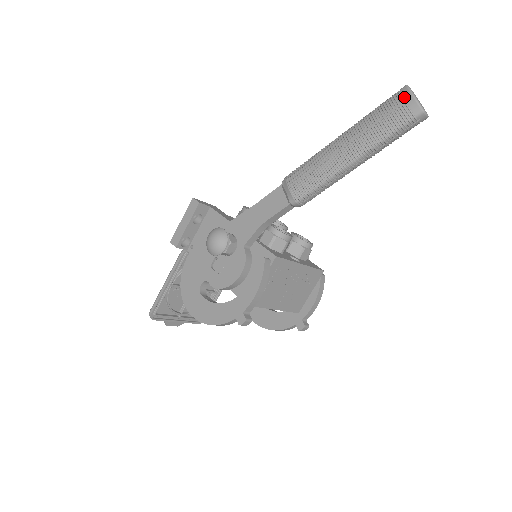
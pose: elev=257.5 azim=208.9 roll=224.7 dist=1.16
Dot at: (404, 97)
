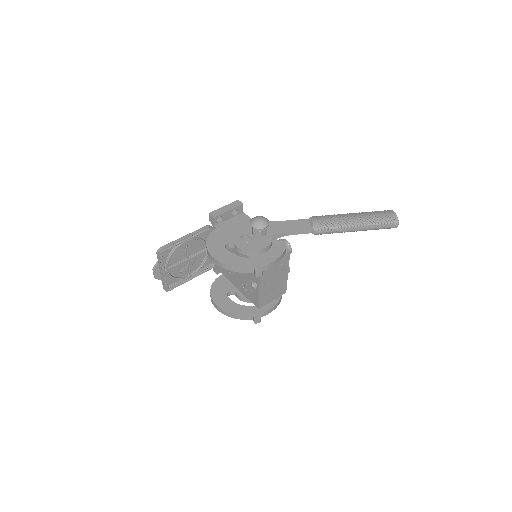
Dot at: (391, 213)
